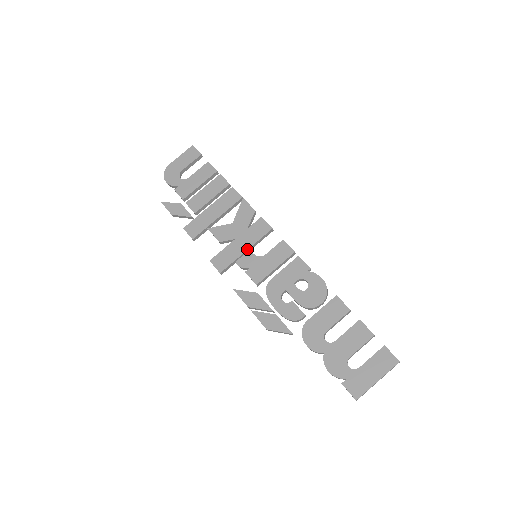
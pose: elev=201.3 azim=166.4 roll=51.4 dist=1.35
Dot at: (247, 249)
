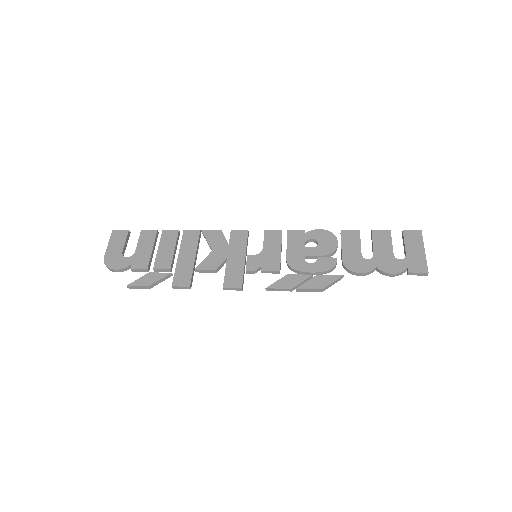
Dot at: (245, 256)
